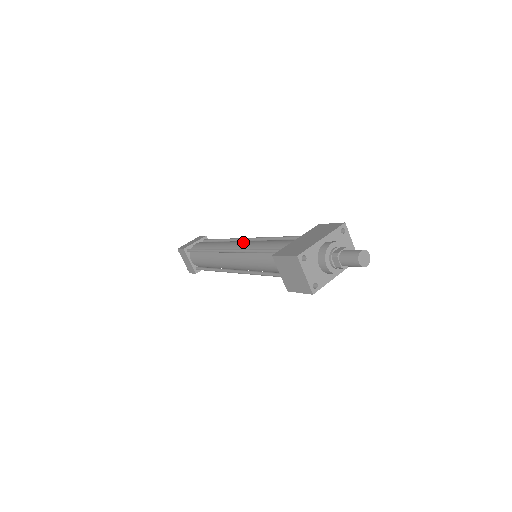
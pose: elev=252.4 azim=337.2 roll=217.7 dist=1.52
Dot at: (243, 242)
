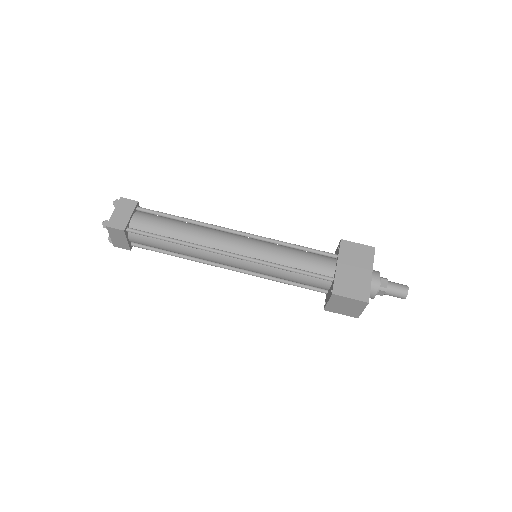
Dot at: (244, 244)
